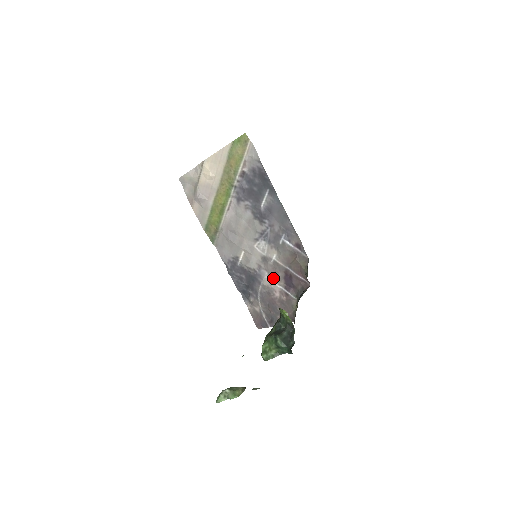
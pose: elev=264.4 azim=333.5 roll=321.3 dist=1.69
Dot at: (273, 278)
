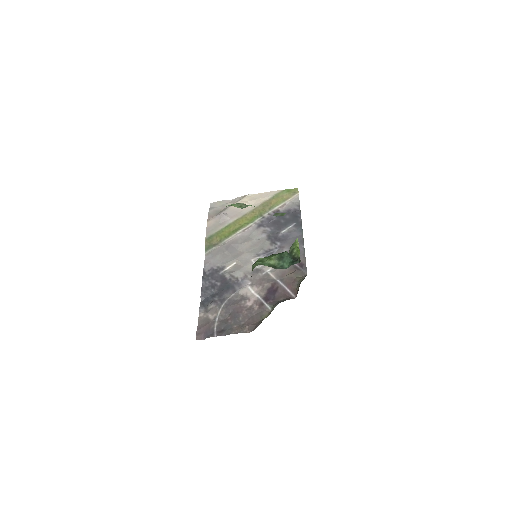
Dot at: (255, 287)
